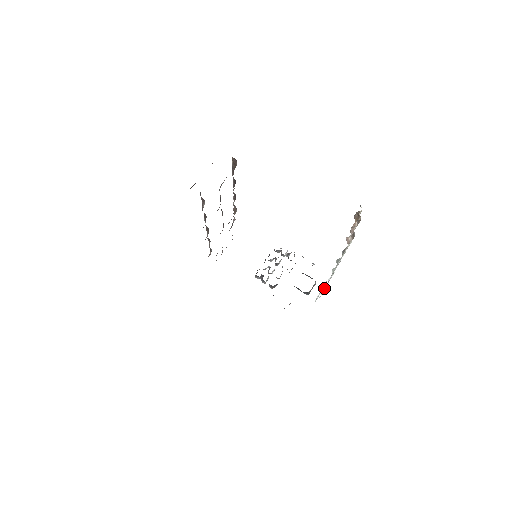
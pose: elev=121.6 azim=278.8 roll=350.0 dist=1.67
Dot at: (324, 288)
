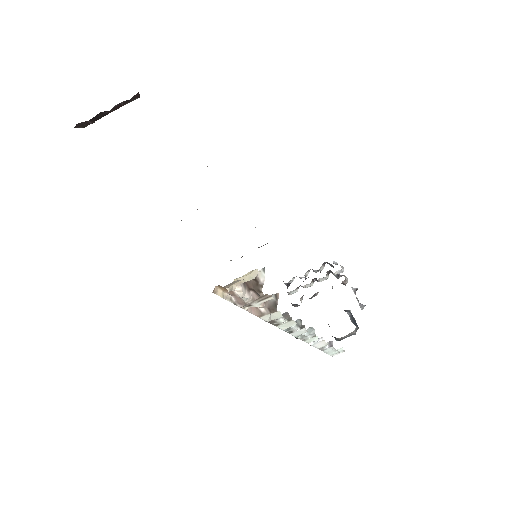
Dot at: (323, 348)
